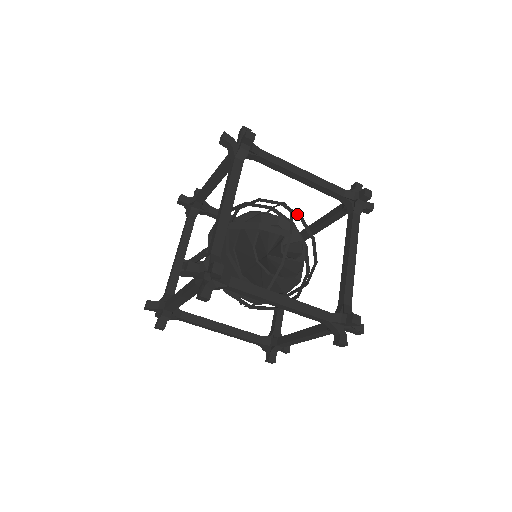
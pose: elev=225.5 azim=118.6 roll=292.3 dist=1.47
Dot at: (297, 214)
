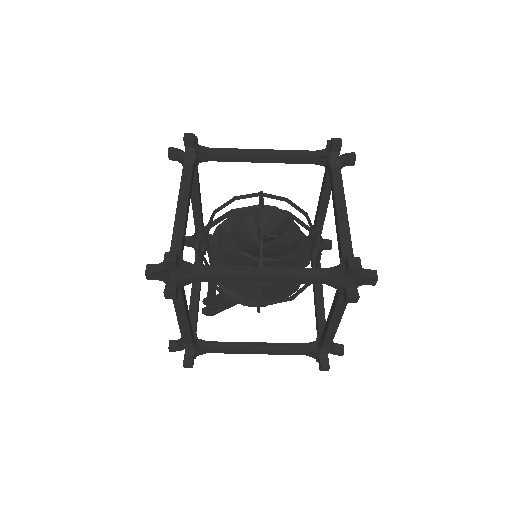
Dot at: (280, 198)
